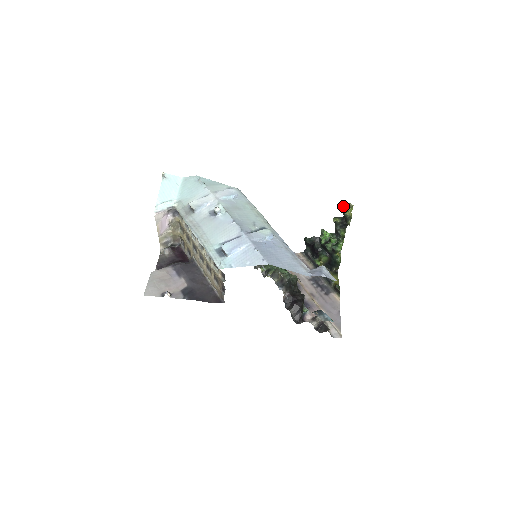
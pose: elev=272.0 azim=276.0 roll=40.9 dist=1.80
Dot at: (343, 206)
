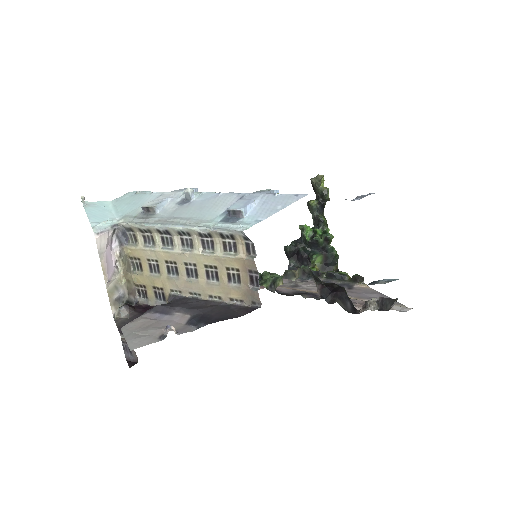
Dot at: (313, 180)
